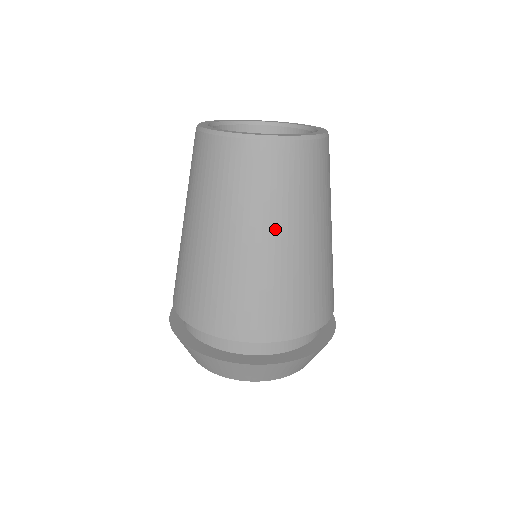
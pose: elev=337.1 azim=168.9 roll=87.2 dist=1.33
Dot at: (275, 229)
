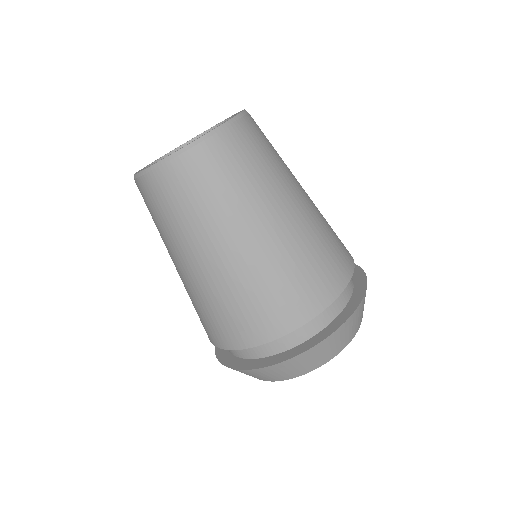
Dot at: (205, 242)
